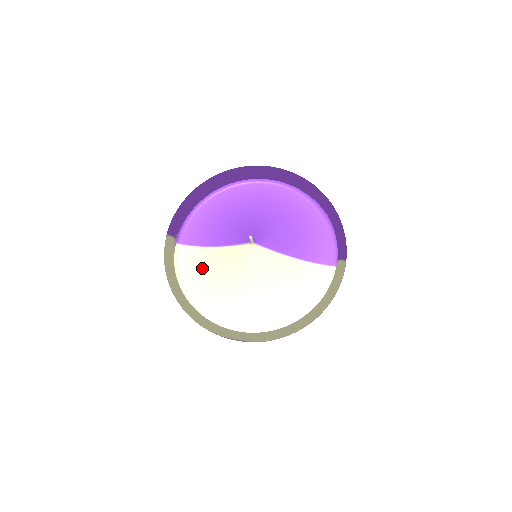
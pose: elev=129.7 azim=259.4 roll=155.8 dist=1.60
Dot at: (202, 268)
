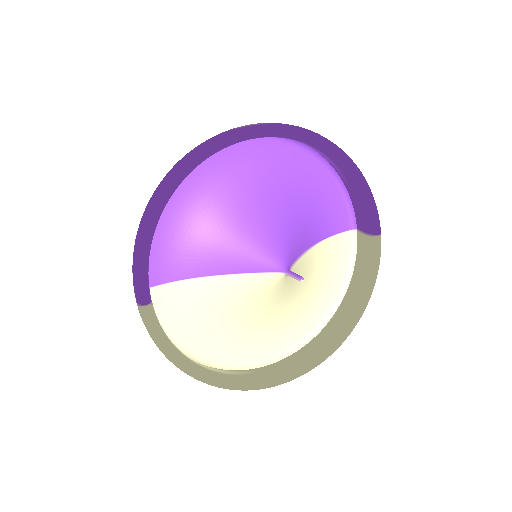
Dot at: (196, 309)
